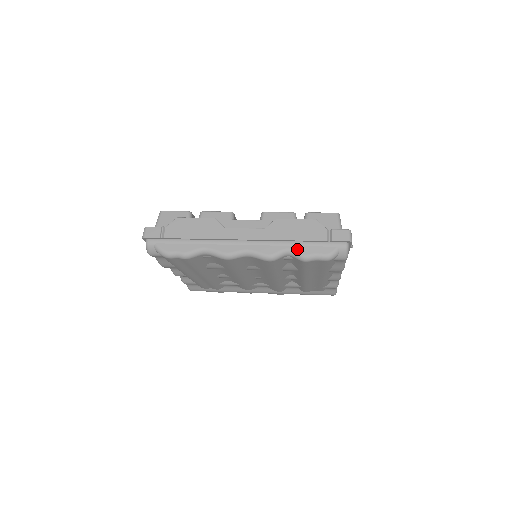
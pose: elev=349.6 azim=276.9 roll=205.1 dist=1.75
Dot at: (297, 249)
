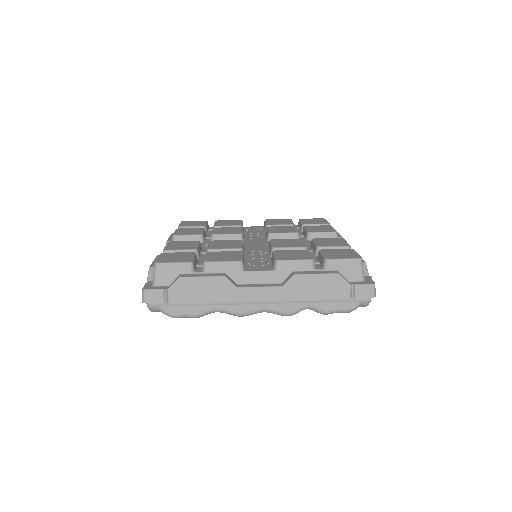
Dot at: (318, 306)
